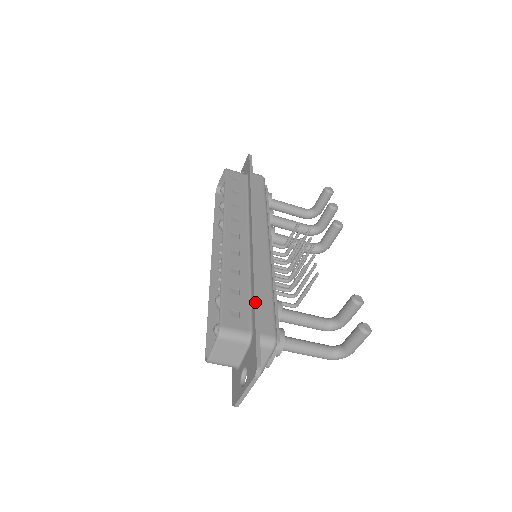
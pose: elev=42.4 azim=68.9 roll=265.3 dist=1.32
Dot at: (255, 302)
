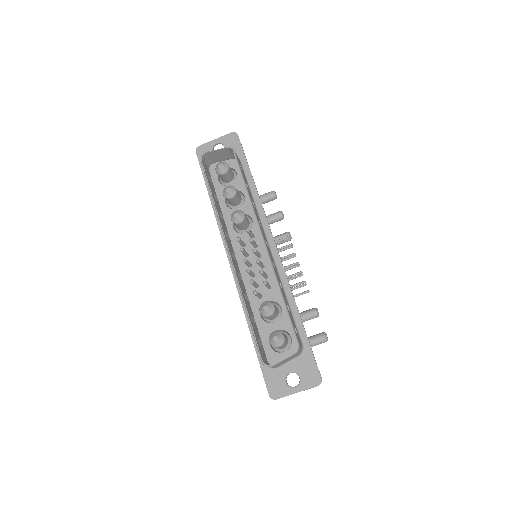
Dot at: occluded
